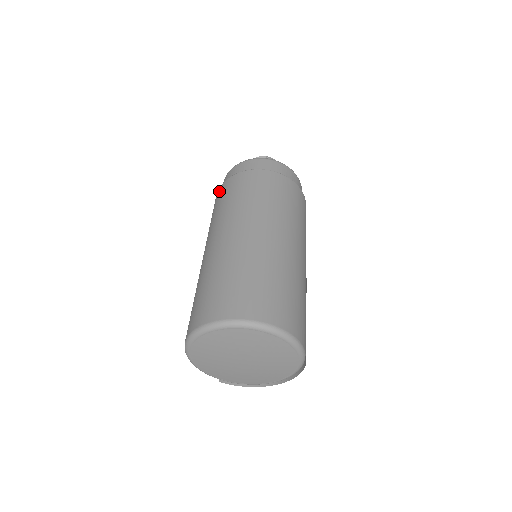
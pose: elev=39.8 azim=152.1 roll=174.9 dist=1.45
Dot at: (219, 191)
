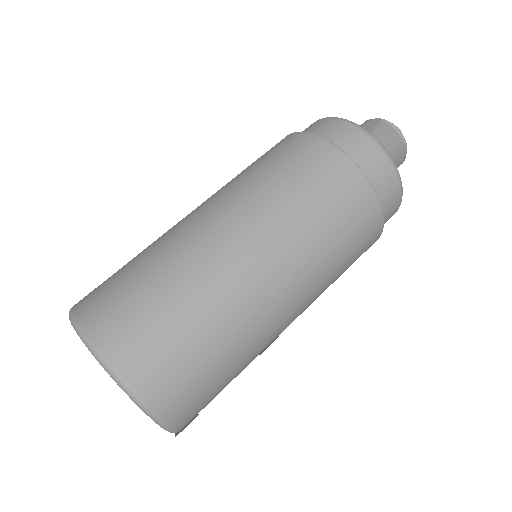
Dot at: occluded
